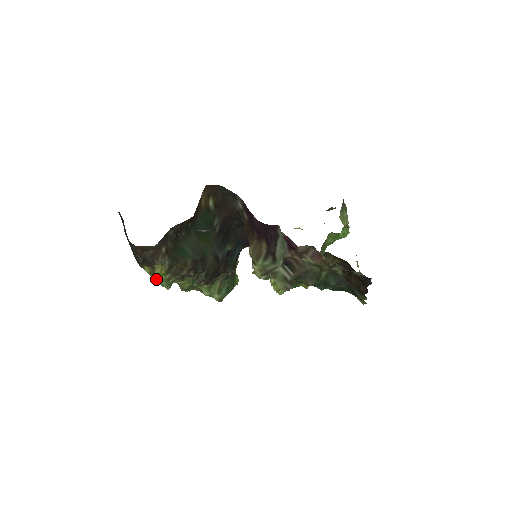
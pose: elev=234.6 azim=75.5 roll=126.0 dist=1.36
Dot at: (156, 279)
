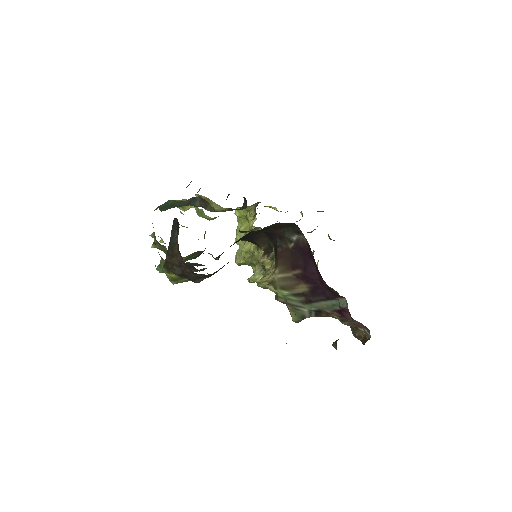
Dot at: (173, 281)
